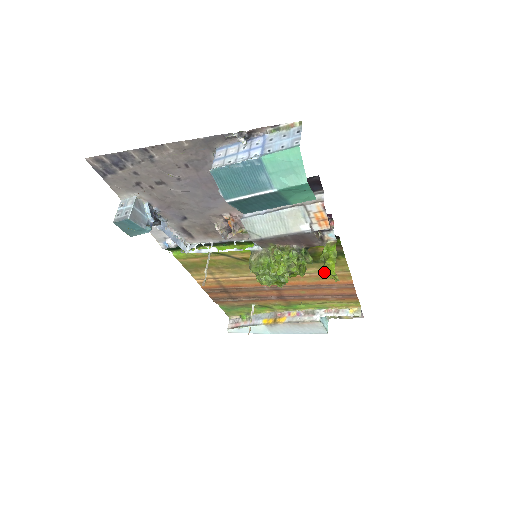
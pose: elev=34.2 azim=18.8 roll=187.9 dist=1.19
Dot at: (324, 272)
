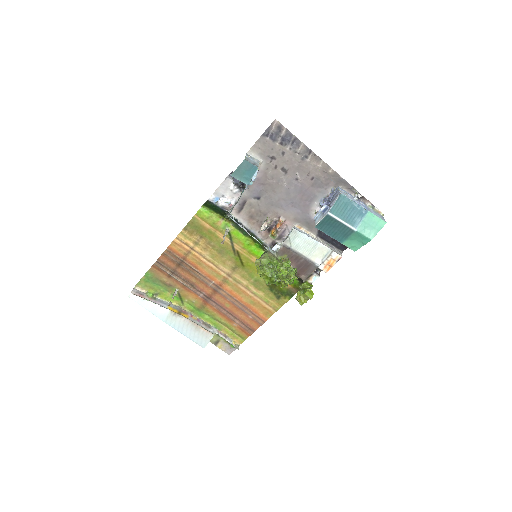
Dot at: (307, 293)
